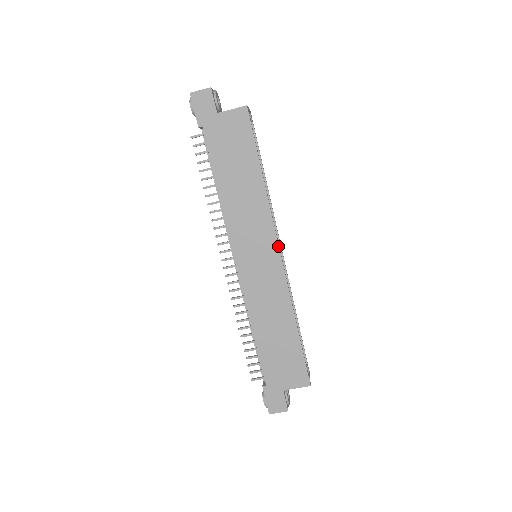
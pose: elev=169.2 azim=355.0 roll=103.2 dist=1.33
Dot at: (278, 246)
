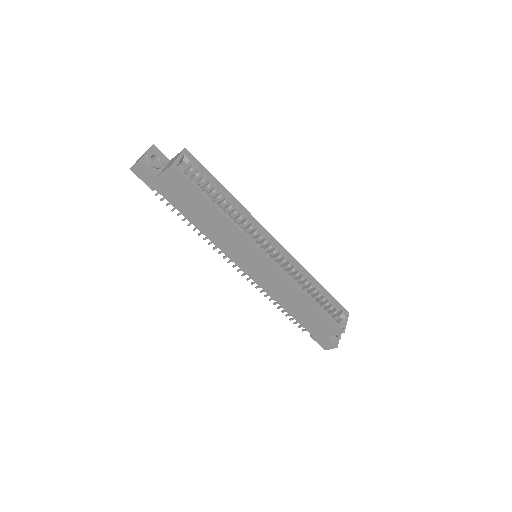
Dot at: (263, 254)
